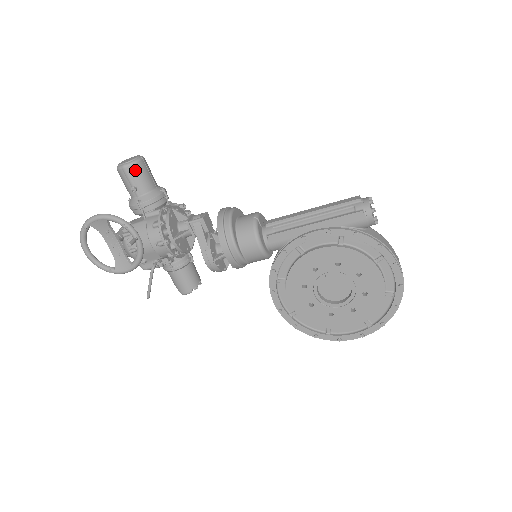
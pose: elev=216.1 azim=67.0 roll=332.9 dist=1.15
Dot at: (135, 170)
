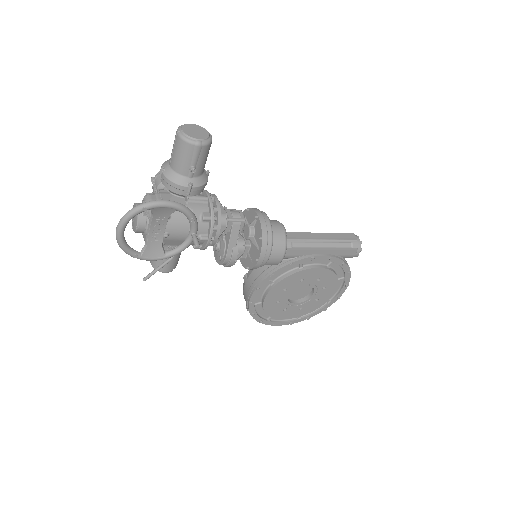
Dot at: (206, 151)
